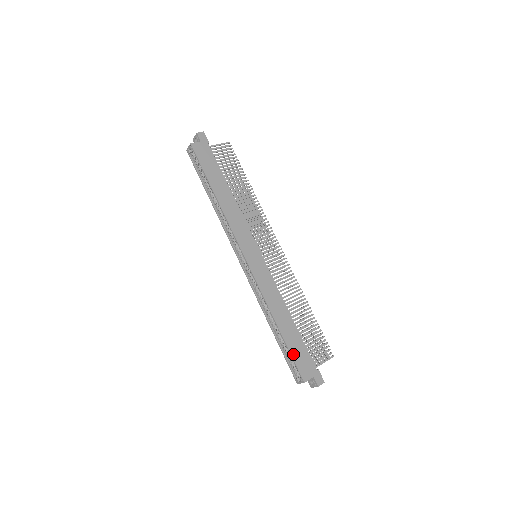
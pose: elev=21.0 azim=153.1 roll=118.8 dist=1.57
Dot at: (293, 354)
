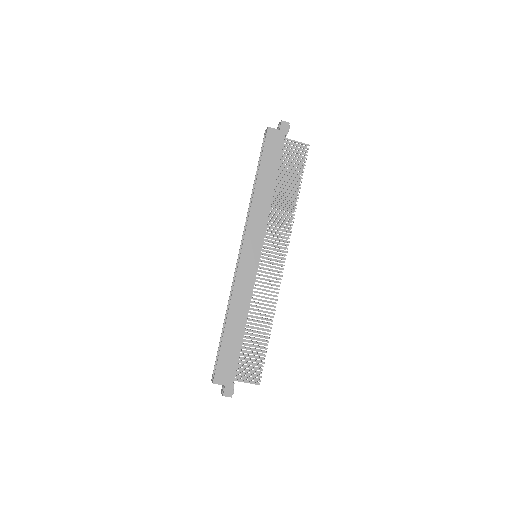
Dot at: (221, 355)
